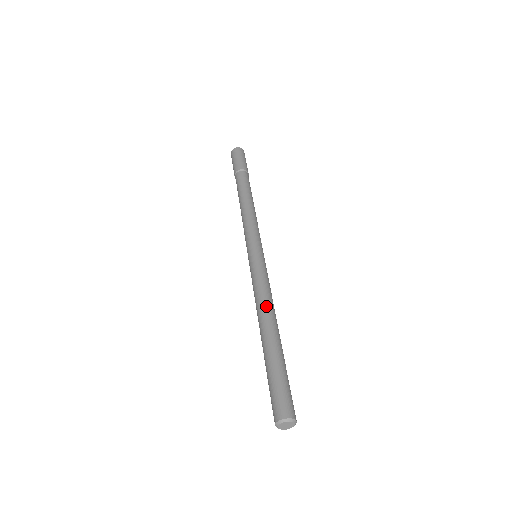
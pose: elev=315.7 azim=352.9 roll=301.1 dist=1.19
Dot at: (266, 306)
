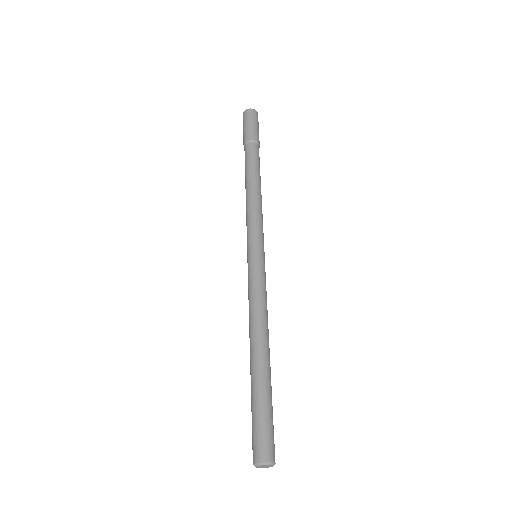
Dot at: (255, 325)
